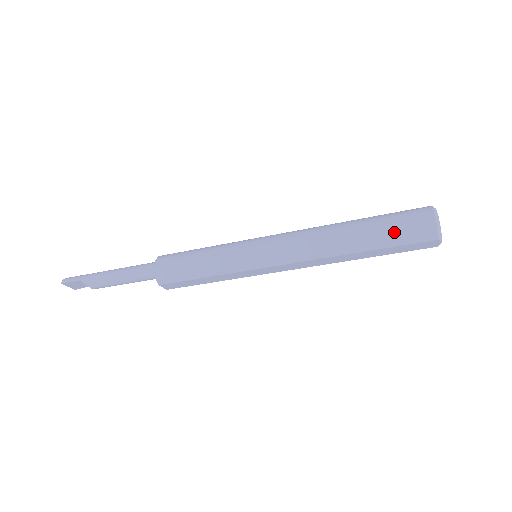
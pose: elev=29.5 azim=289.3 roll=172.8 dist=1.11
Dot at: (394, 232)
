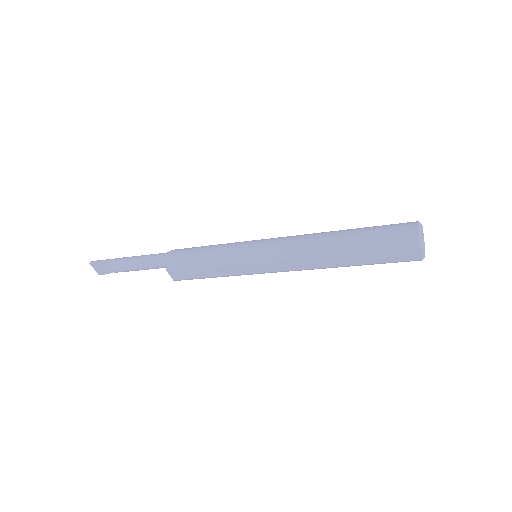
Dot at: (379, 236)
